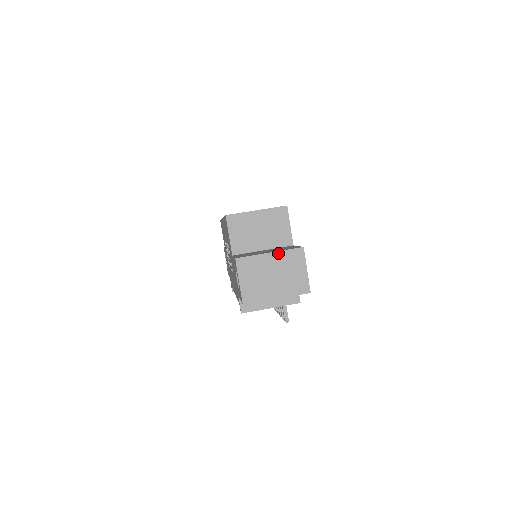
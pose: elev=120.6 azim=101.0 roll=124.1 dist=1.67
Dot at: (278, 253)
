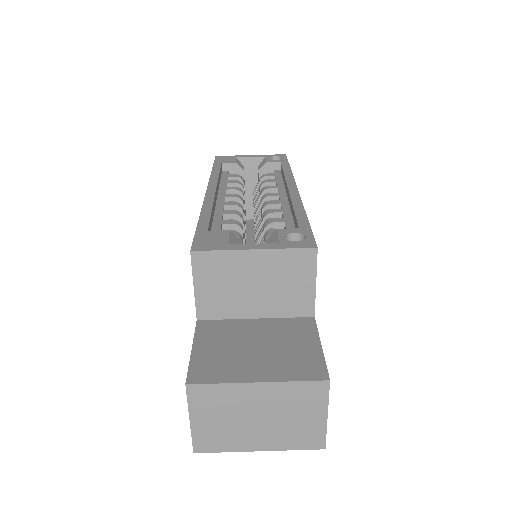
Dot at: (275, 385)
